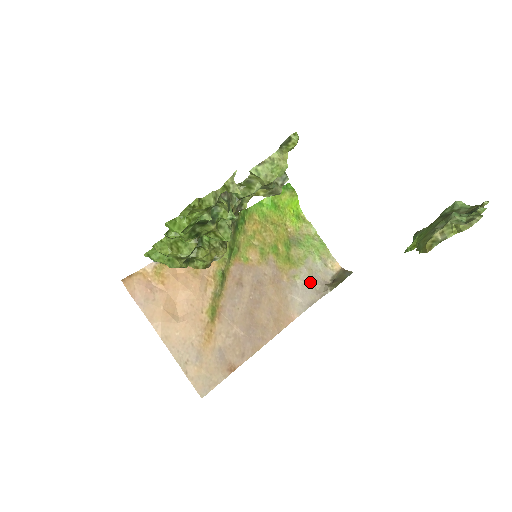
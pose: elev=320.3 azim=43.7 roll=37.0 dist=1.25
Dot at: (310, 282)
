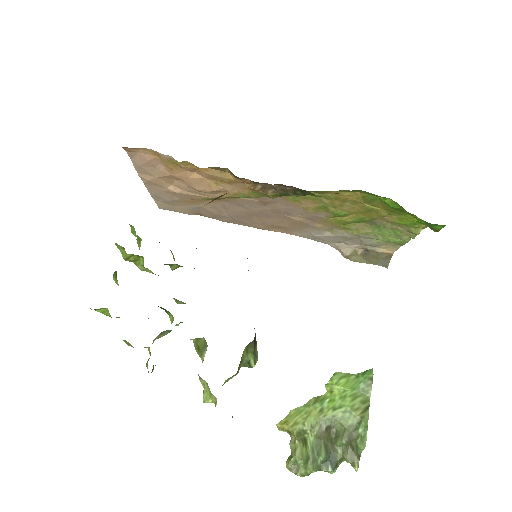
Dot at: (342, 239)
